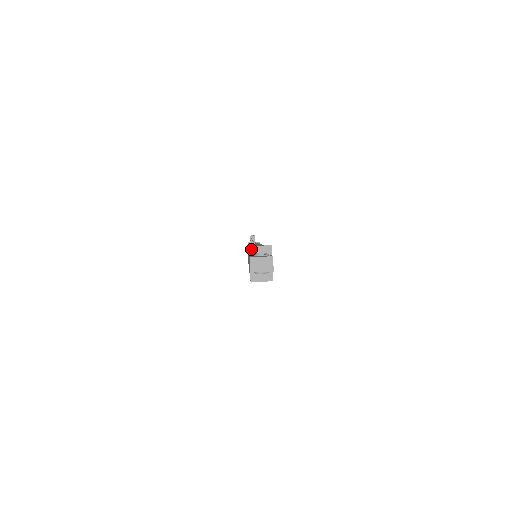
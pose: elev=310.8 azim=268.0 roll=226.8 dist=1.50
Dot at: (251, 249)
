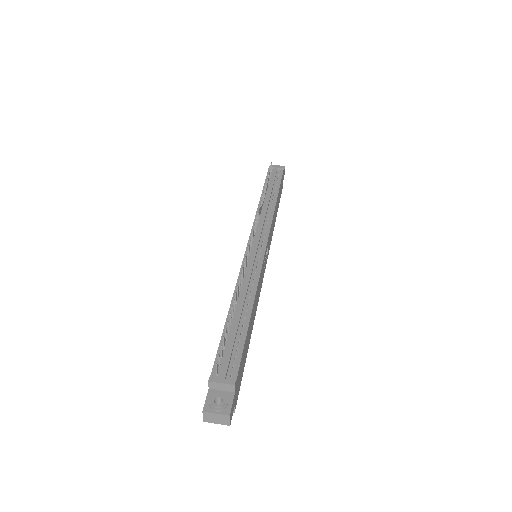
Dot at: (210, 384)
